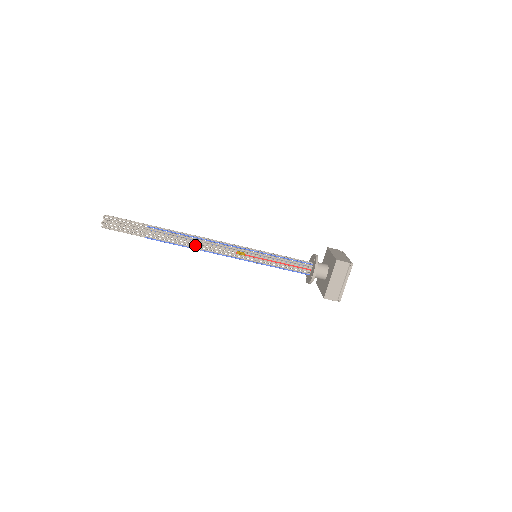
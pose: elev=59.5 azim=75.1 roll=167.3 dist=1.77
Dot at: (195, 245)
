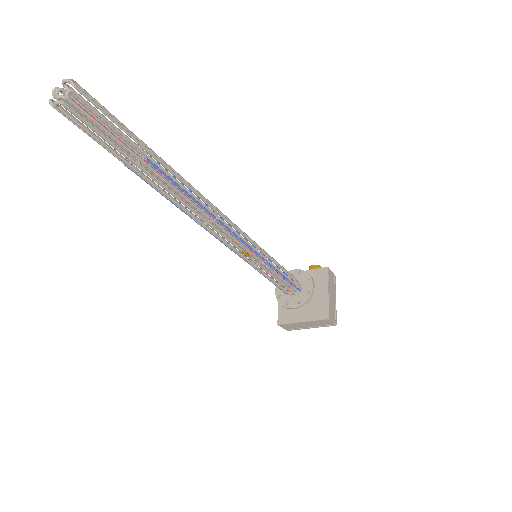
Dot at: (197, 219)
